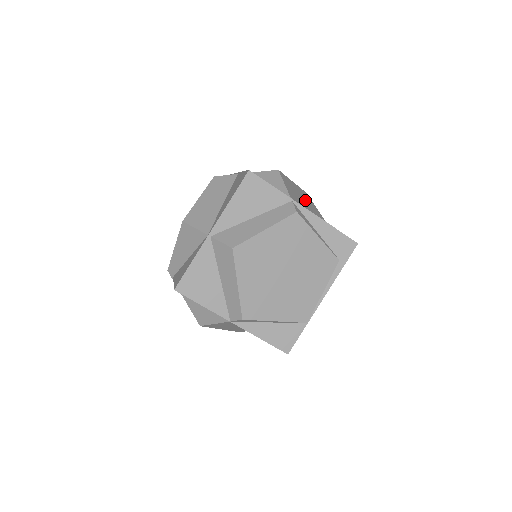
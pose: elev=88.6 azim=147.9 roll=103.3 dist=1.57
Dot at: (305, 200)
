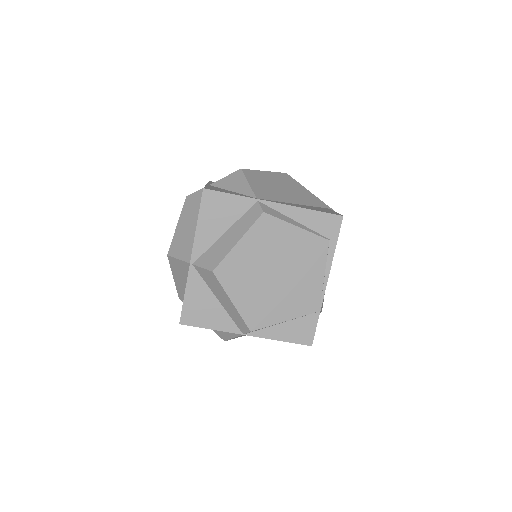
Dot at: (282, 185)
